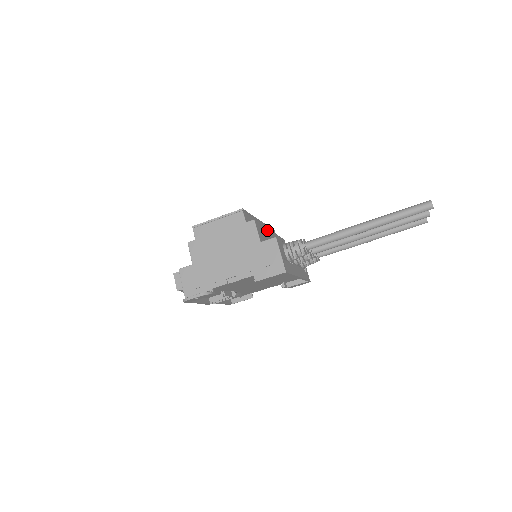
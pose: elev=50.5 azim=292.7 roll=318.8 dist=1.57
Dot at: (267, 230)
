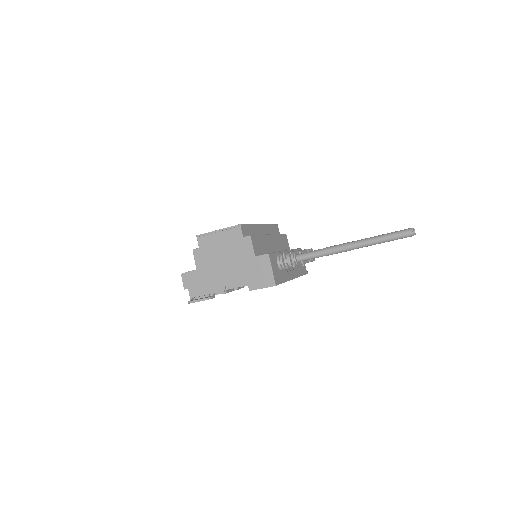
Dot at: (265, 237)
